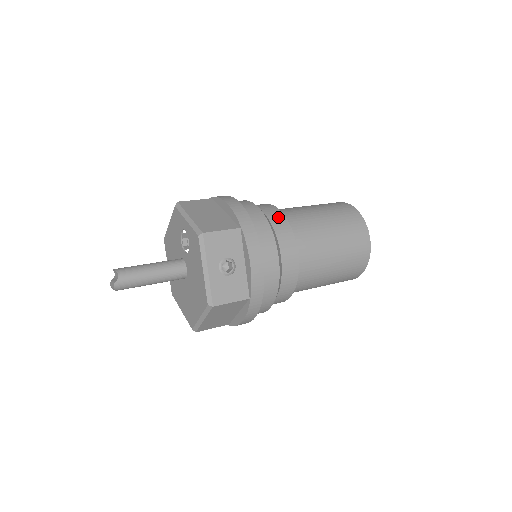
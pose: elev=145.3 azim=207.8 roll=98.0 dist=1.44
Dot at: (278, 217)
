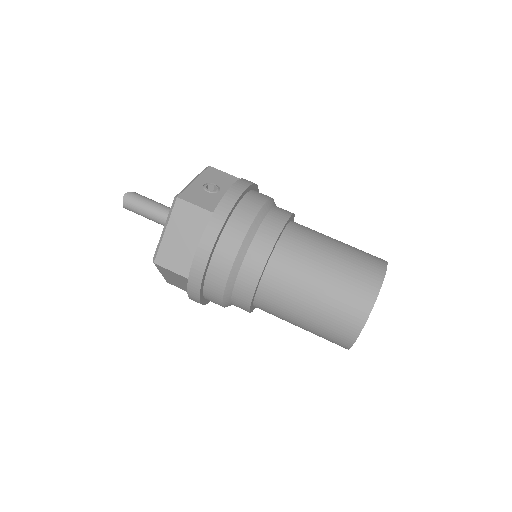
Dot at: occluded
